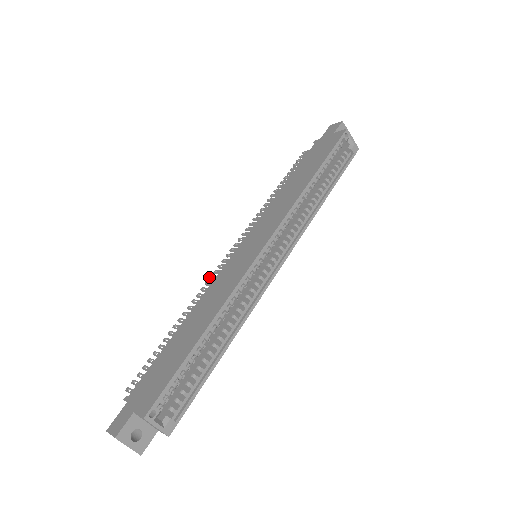
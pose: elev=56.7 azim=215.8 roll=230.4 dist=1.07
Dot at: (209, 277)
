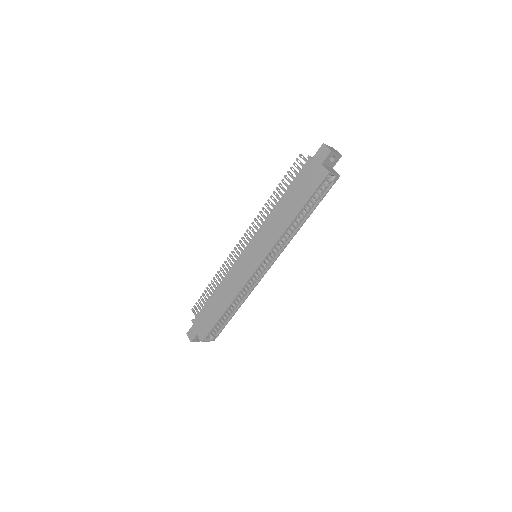
Dot at: (229, 255)
